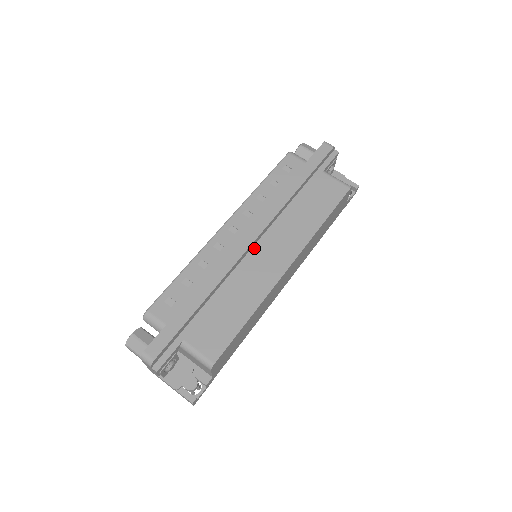
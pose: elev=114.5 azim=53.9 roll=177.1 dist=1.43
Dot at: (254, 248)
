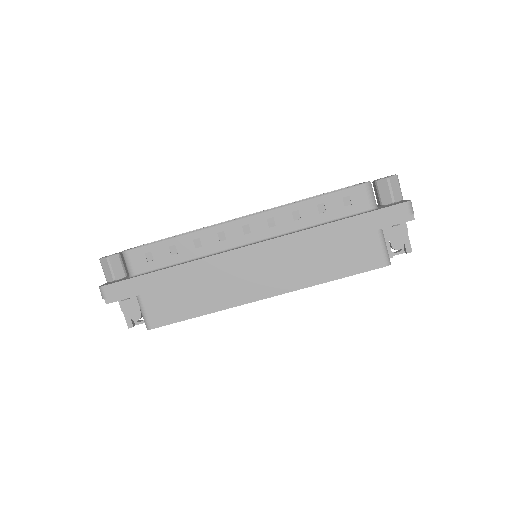
Dot at: (251, 260)
